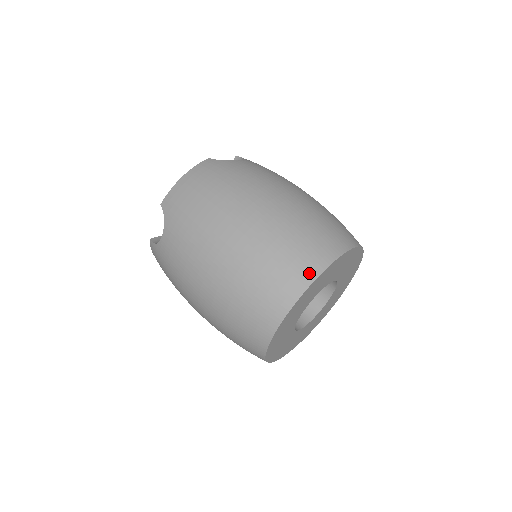
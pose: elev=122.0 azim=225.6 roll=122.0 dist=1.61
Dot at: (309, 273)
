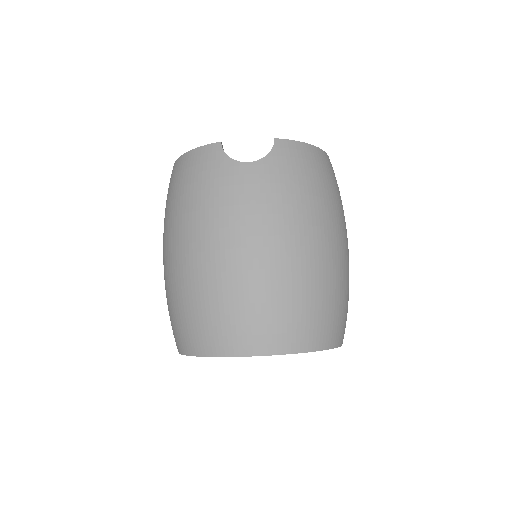
Dot at: (328, 340)
